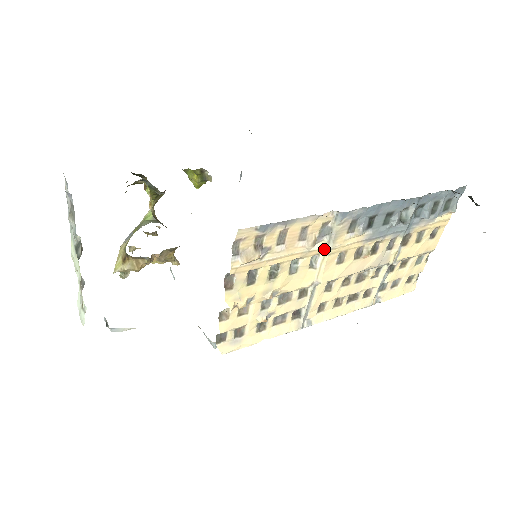
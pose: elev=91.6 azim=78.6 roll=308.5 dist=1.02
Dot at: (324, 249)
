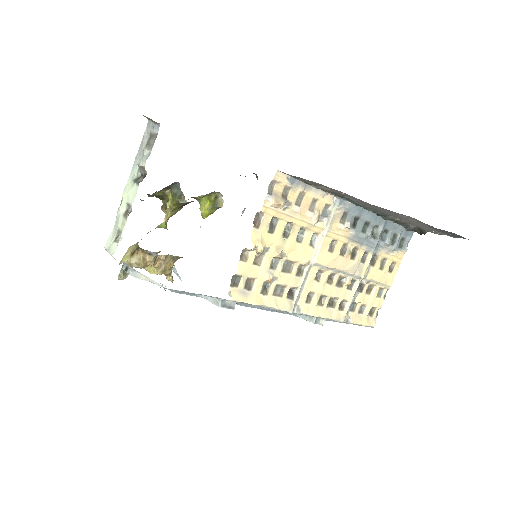
Dot at: (323, 230)
